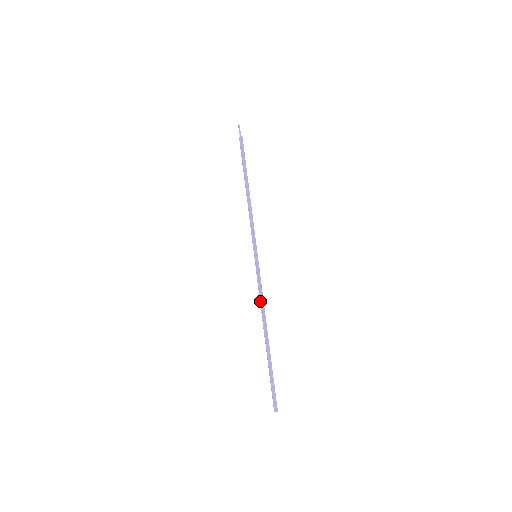
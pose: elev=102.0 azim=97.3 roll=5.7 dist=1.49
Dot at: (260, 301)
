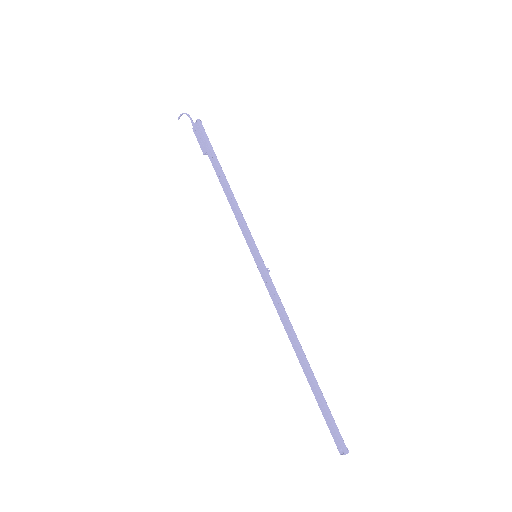
Dot at: (281, 309)
